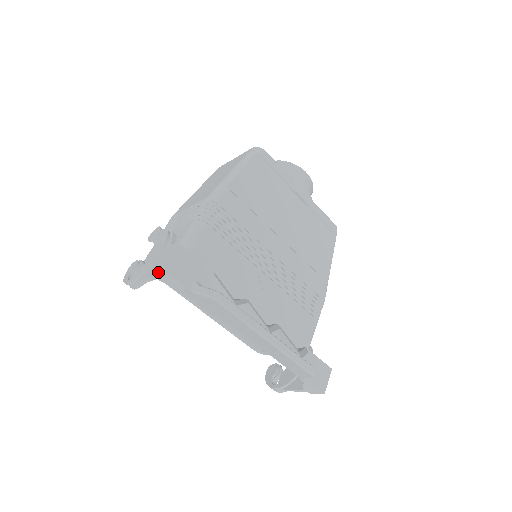
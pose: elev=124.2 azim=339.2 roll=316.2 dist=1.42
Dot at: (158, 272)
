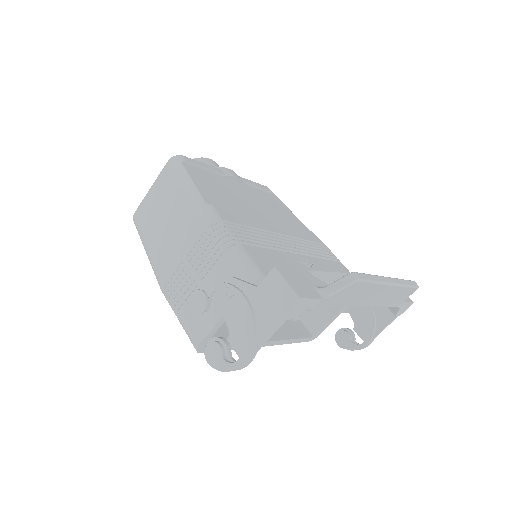
Dot at: (292, 308)
